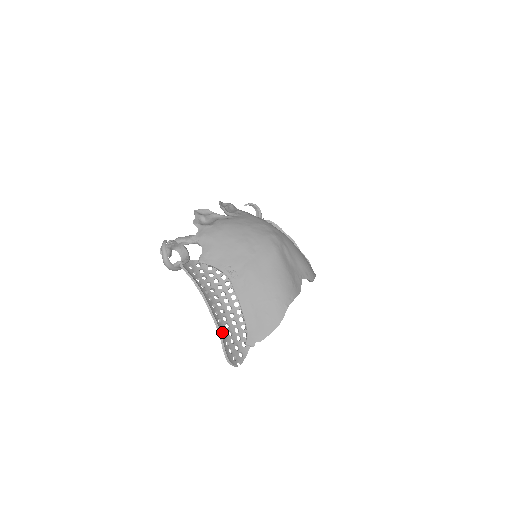
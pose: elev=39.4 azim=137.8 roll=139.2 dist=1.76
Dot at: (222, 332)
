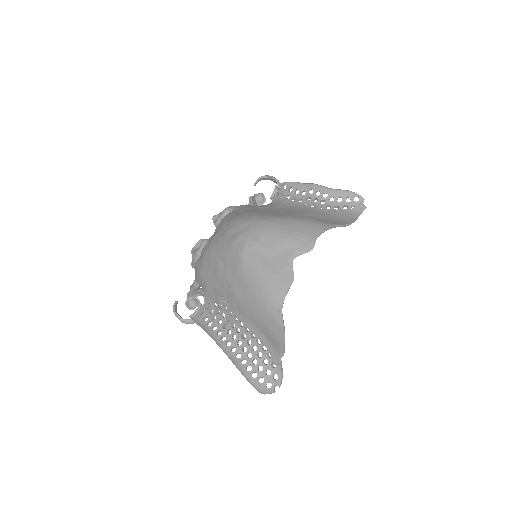
Dot at: (244, 367)
